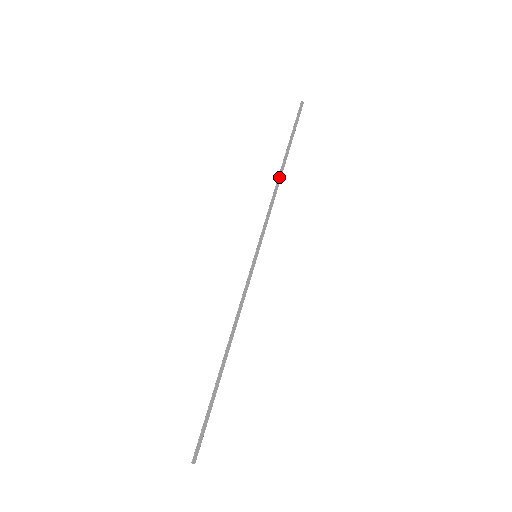
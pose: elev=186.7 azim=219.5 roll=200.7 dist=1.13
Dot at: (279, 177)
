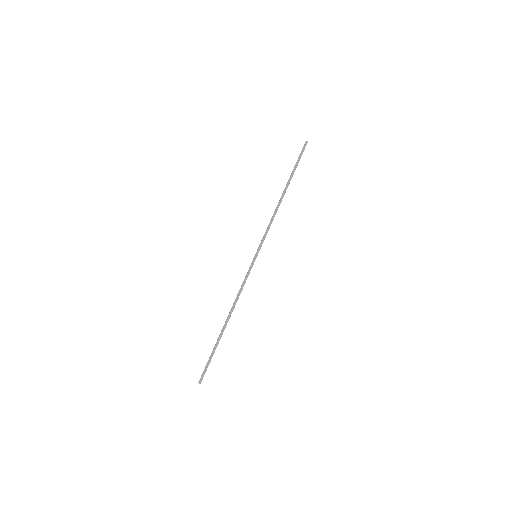
Dot at: (280, 200)
